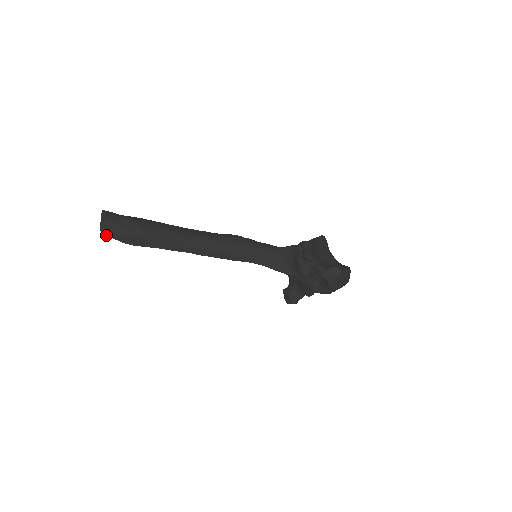
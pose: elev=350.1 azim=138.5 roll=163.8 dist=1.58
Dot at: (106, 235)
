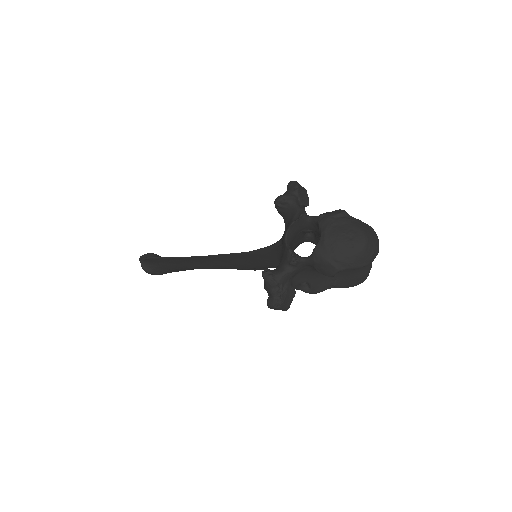
Dot at: (140, 259)
